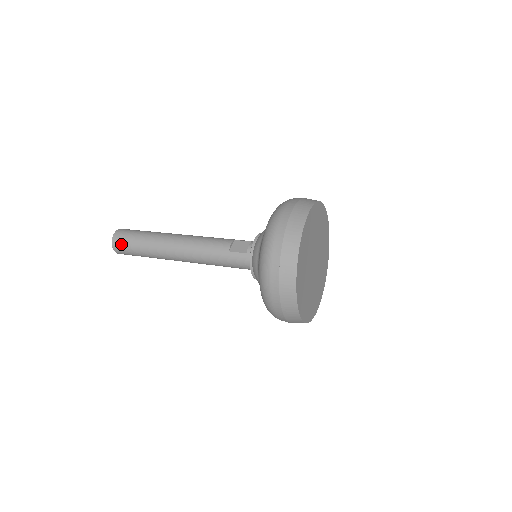
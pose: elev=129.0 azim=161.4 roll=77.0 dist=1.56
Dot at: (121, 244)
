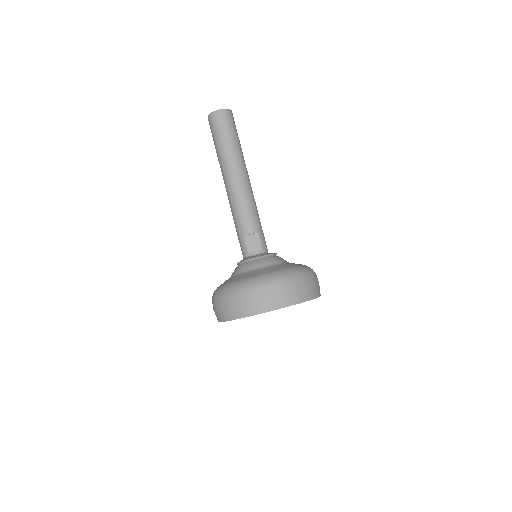
Dot at: (212, 125)
